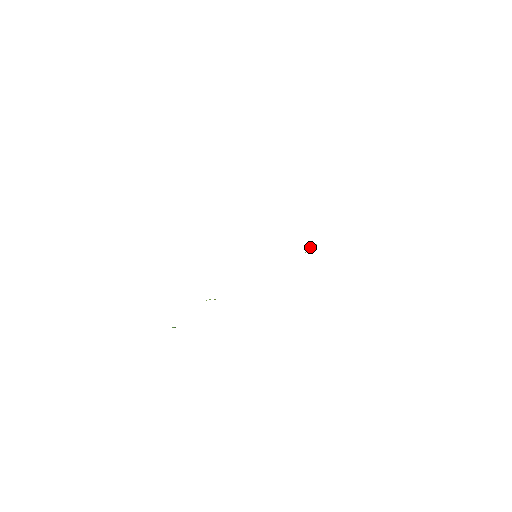
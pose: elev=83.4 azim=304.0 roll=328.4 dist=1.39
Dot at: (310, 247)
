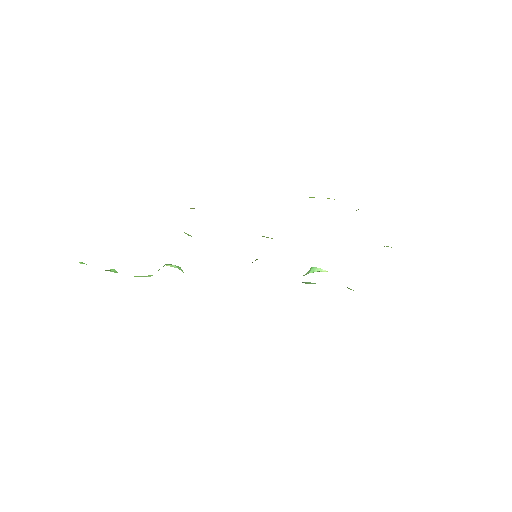
Dot at: (319, 269)
